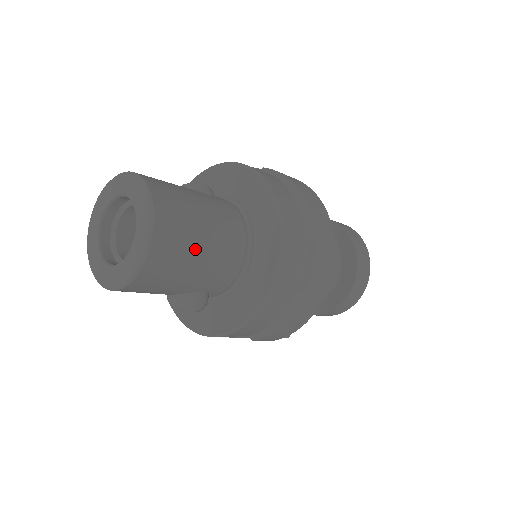
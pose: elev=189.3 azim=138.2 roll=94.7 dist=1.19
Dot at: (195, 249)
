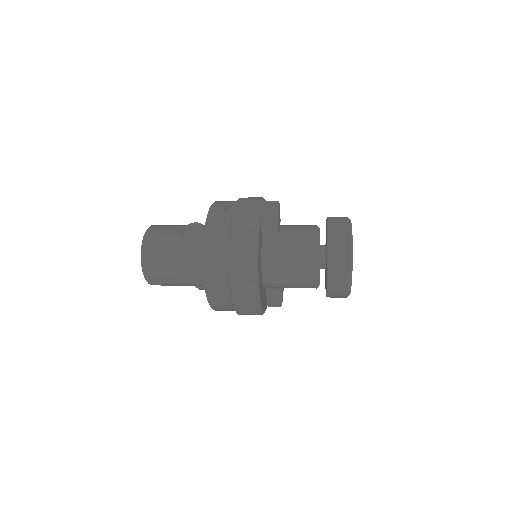
Dot at: (172, 280)
